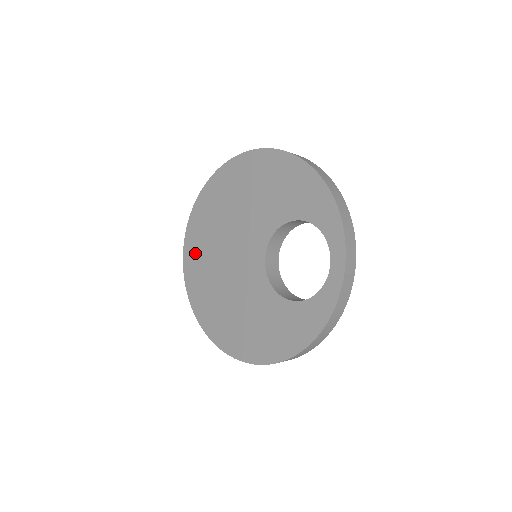
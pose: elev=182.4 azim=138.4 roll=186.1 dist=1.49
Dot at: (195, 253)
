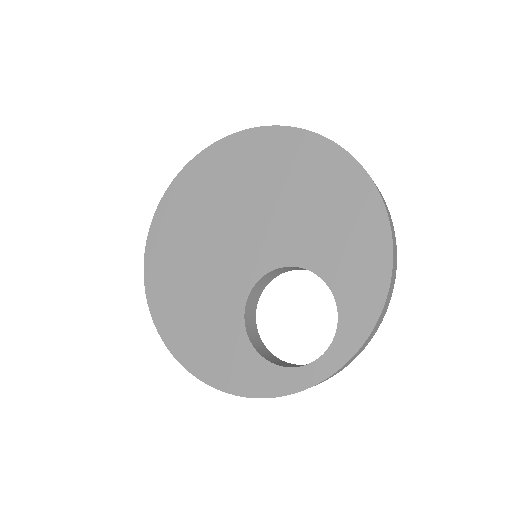
Dot at: (200, 180)
